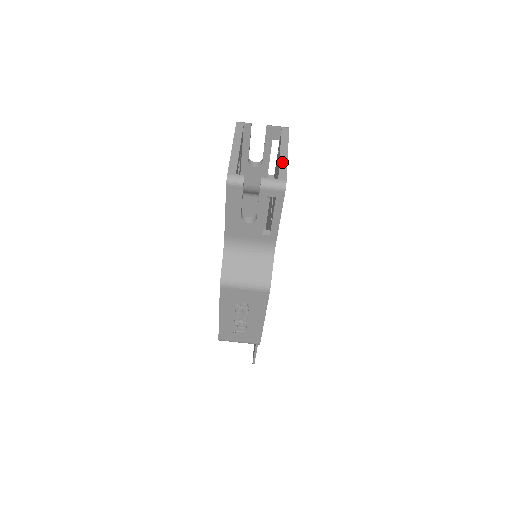
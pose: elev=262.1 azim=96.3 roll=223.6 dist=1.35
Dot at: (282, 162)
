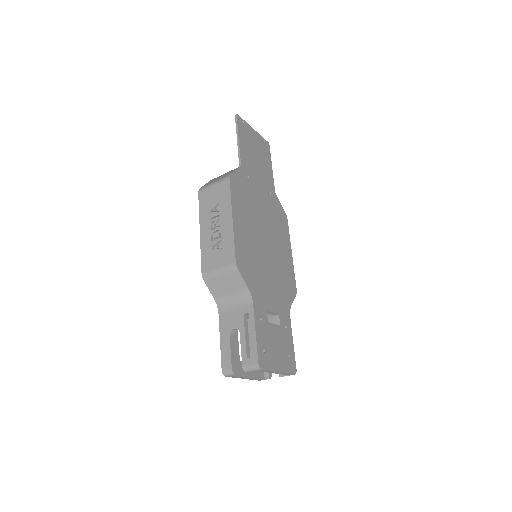
Dot at: (282, 374)
